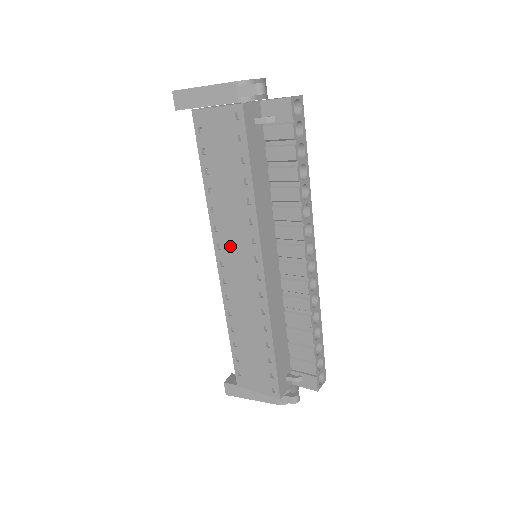
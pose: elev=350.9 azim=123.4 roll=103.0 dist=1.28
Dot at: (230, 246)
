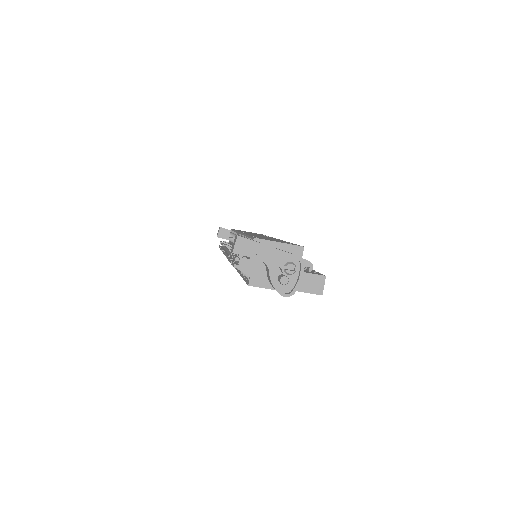
Dot at: occluded
